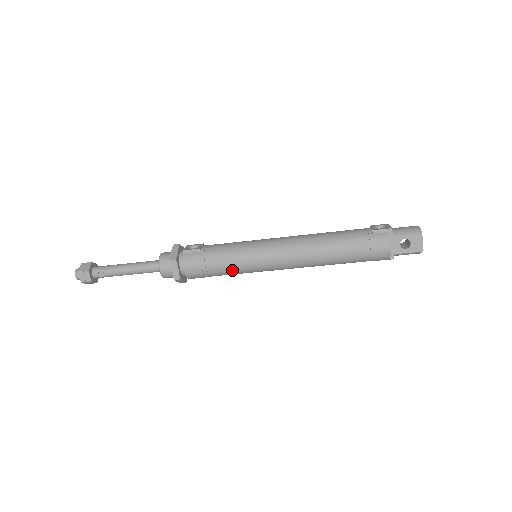
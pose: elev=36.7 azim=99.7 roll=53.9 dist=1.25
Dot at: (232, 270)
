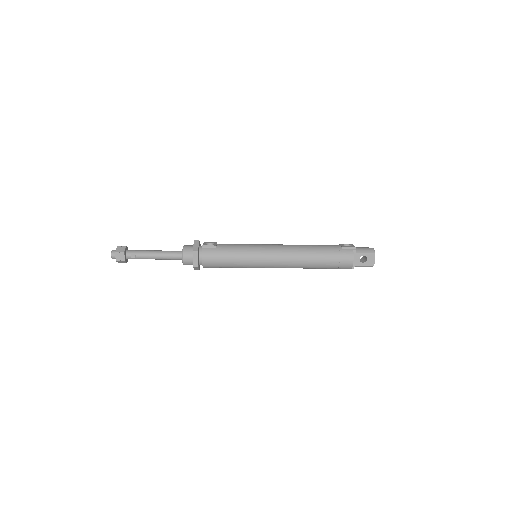
Dot at: (238, 264)
